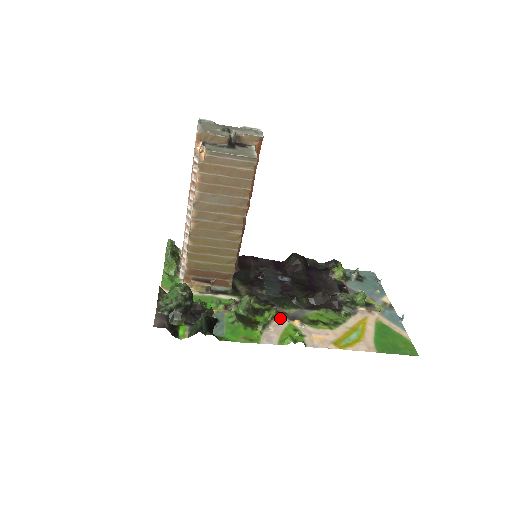
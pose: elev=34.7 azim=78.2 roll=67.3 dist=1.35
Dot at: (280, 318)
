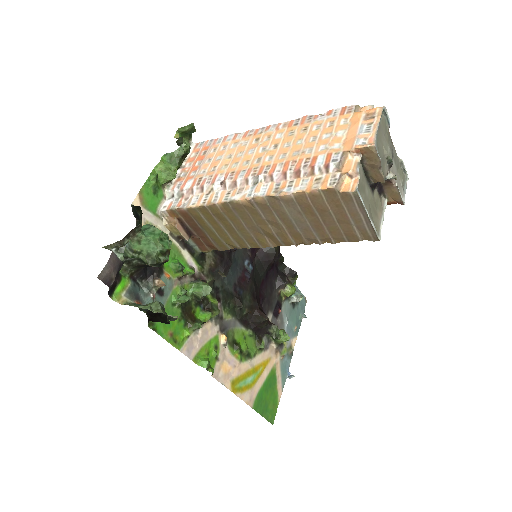
Dot at: (214, 323)
